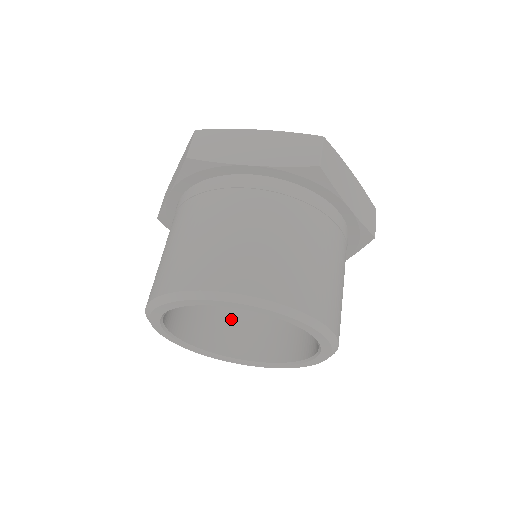
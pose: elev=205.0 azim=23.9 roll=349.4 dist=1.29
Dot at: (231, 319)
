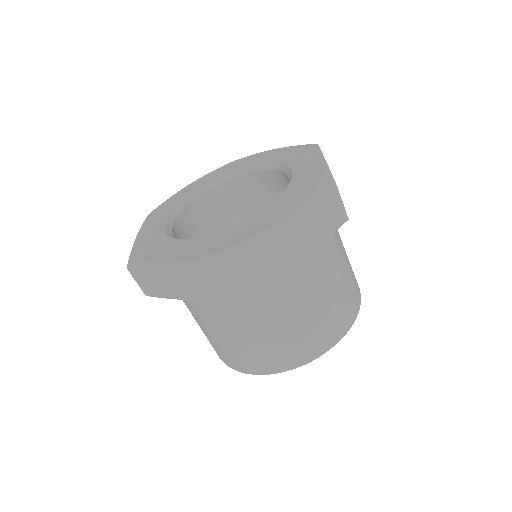
Dot at: occluded
